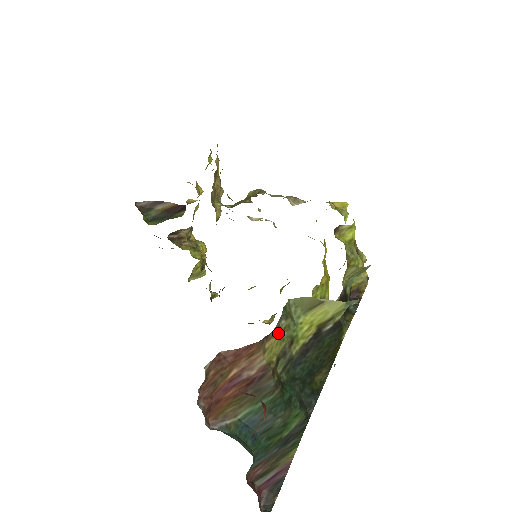
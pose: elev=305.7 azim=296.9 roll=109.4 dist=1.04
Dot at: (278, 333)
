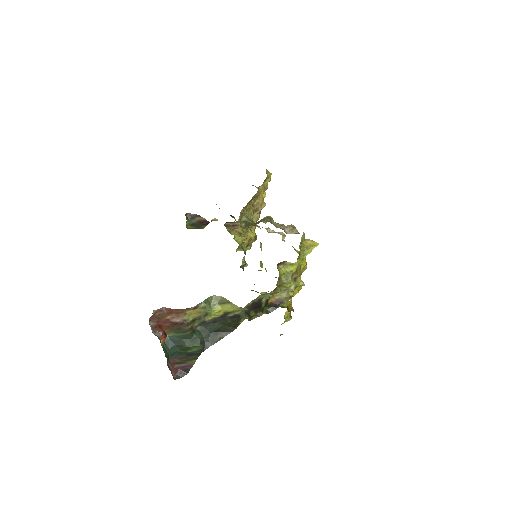
Dot at: (197, 309)
